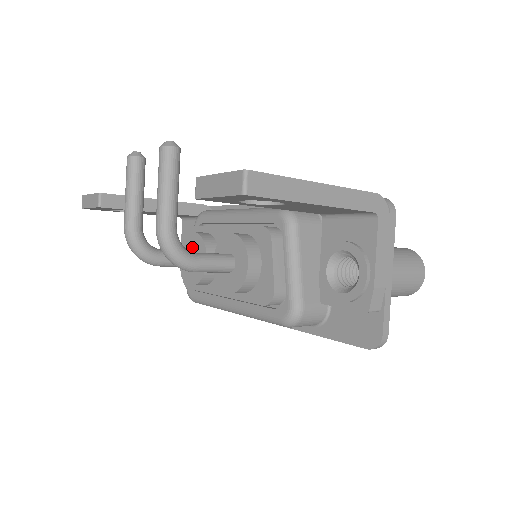
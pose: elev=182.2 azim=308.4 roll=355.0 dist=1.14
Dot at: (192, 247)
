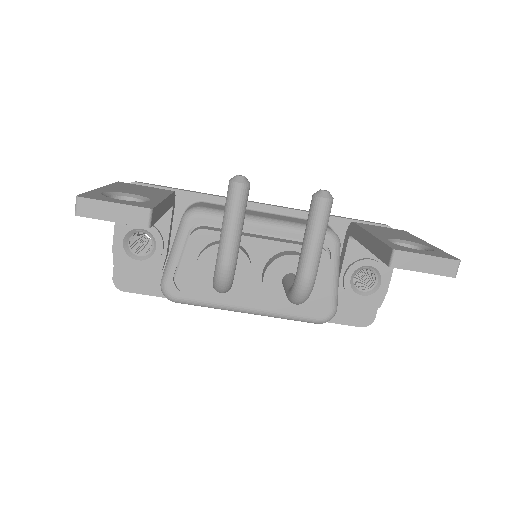
Dot at: occluded
